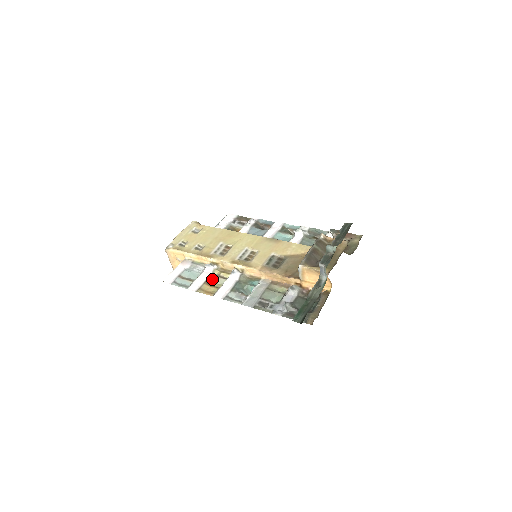
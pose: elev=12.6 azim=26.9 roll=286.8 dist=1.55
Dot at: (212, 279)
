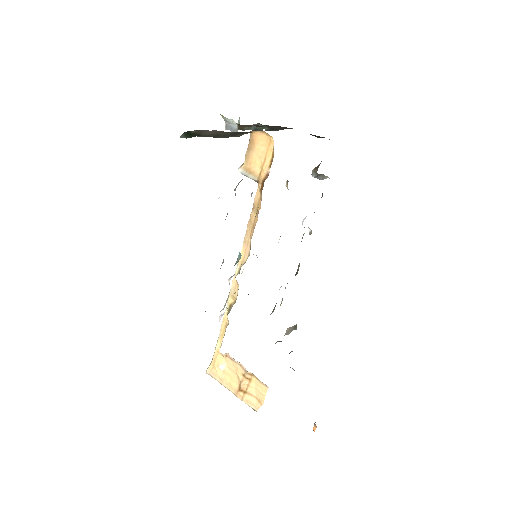
Dot at: occluded
